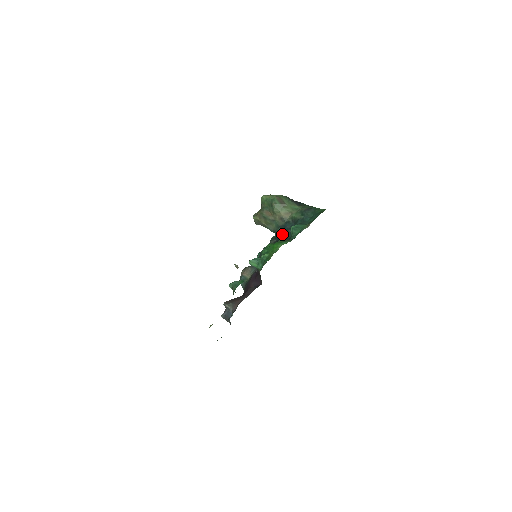
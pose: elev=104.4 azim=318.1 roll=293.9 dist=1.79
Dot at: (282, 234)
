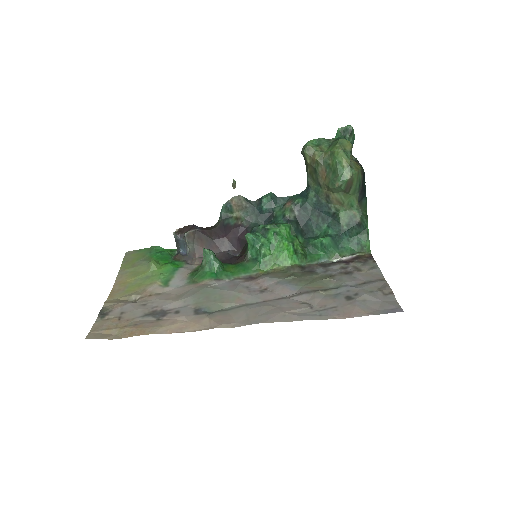
Dot at: (310, 212)
